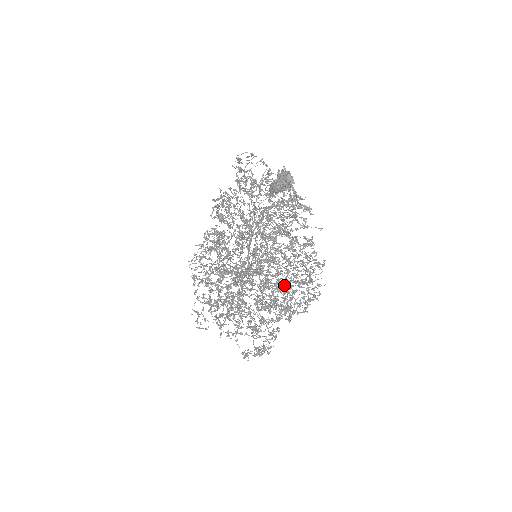
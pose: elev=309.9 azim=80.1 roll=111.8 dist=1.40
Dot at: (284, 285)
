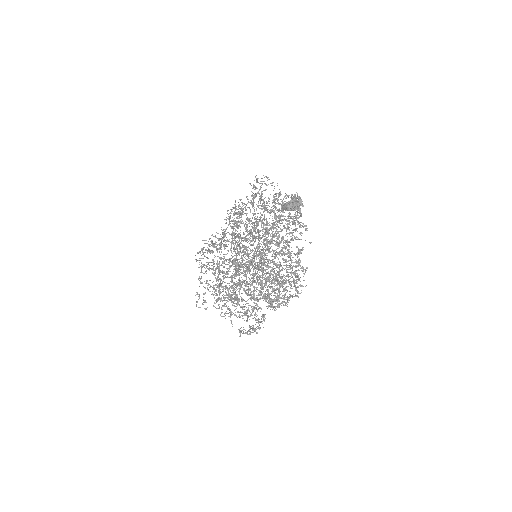
Dot at: (279, 281)
